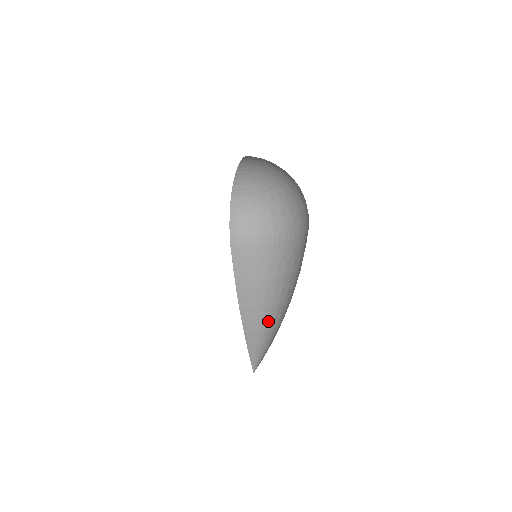
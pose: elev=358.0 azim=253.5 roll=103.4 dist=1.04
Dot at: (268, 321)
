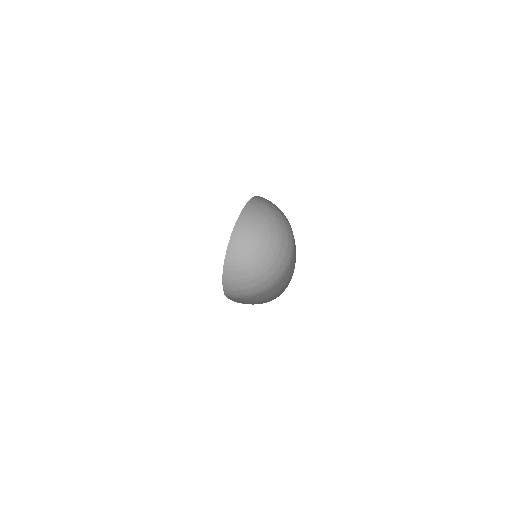
Dot at: occluded
